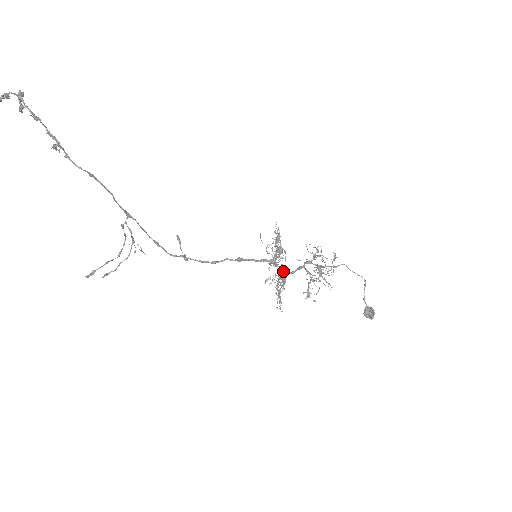
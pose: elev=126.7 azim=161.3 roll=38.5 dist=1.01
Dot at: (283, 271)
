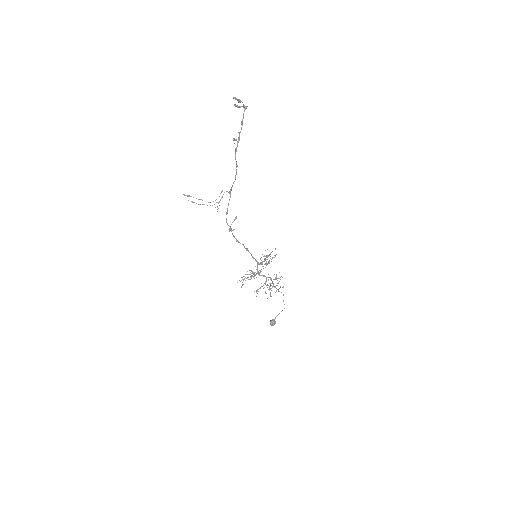
Dot at: occluded
